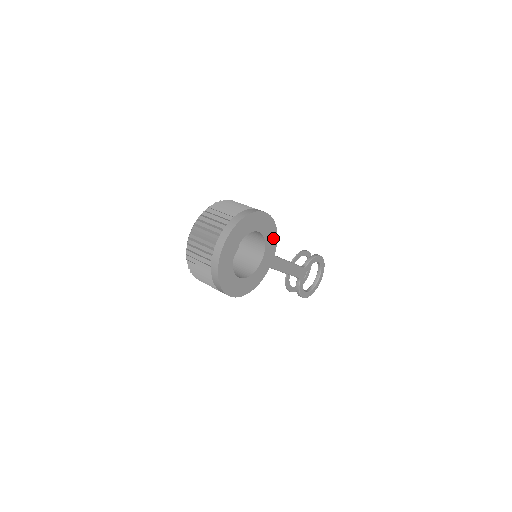
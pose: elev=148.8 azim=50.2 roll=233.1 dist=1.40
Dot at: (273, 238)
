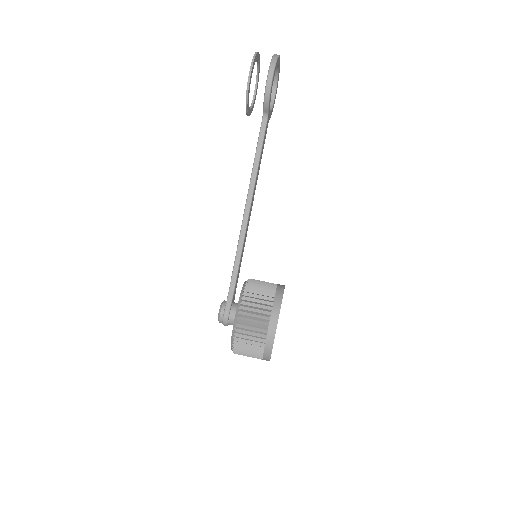
Dot at: occluded
